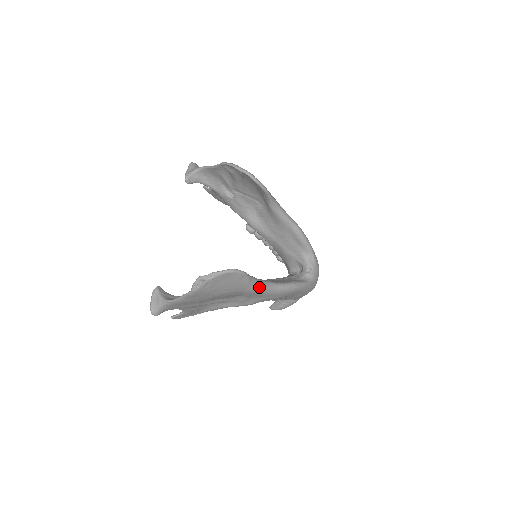
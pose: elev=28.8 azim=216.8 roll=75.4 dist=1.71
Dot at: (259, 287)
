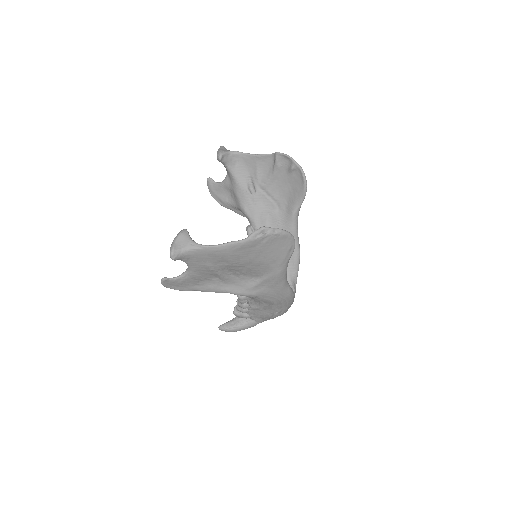
Dot at: (285, 272)
